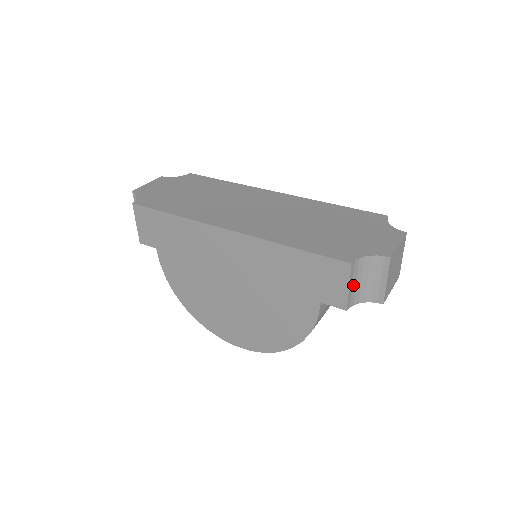
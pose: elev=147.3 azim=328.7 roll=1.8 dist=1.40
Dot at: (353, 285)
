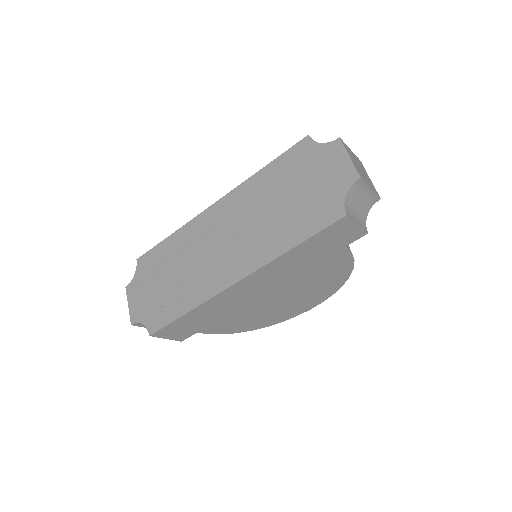
Dot at: (356, 218)
